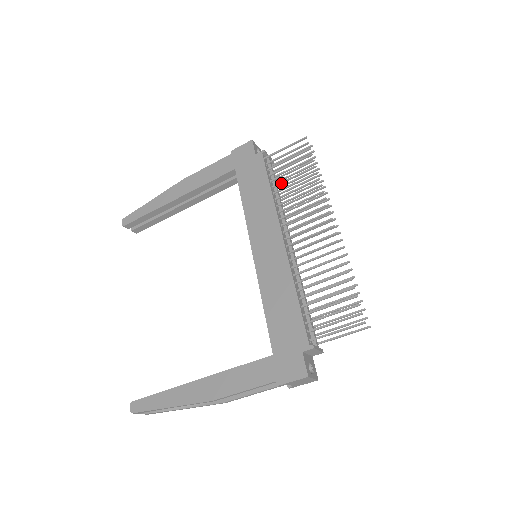
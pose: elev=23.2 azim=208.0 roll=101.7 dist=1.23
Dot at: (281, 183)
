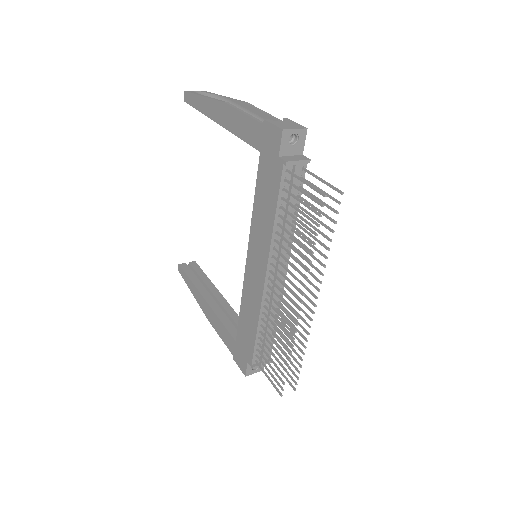
Dot at: (286, 222)
